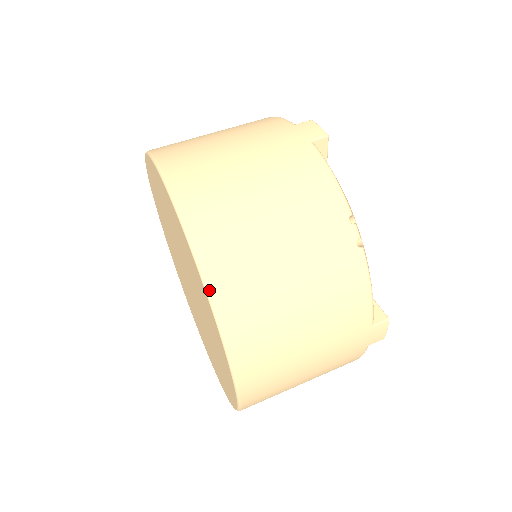
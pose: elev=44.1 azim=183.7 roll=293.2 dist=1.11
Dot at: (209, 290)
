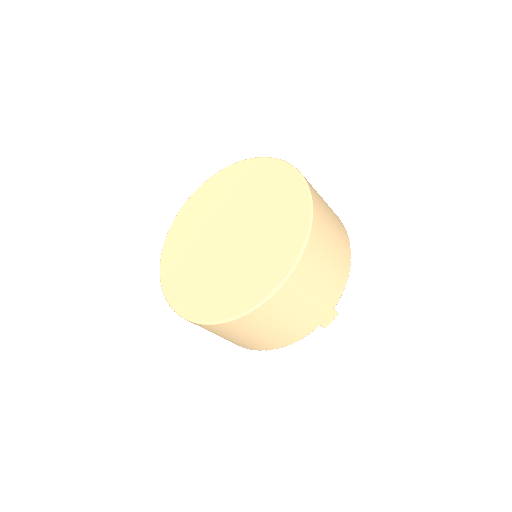
Dot at: (313, 214)
